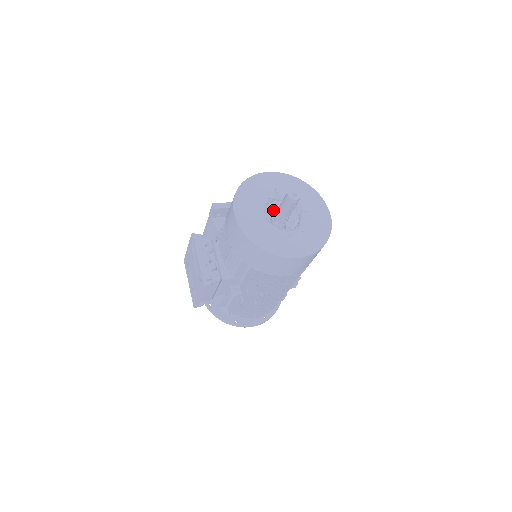
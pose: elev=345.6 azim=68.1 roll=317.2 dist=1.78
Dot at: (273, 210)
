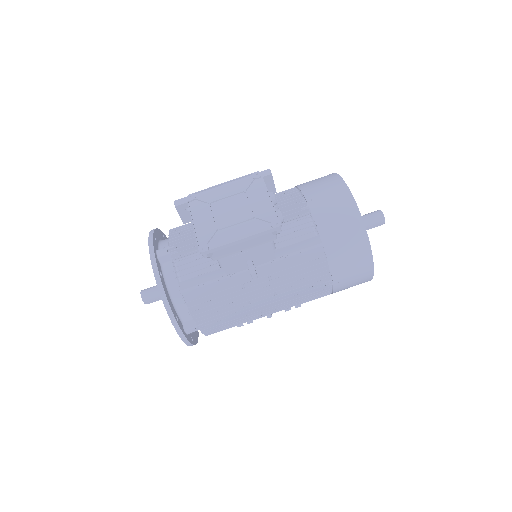
Dot at: occluded
